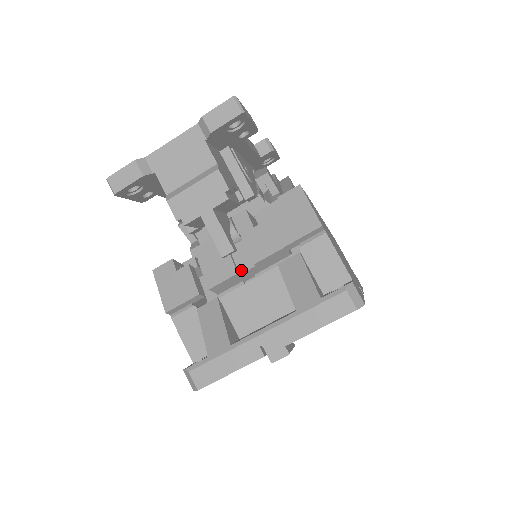
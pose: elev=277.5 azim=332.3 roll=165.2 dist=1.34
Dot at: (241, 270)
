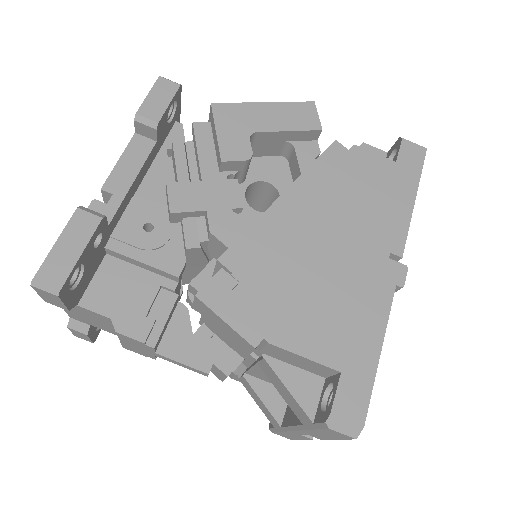
Dot at: occluded
